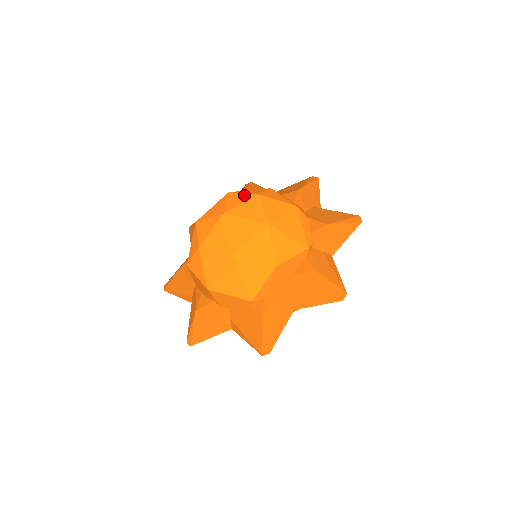
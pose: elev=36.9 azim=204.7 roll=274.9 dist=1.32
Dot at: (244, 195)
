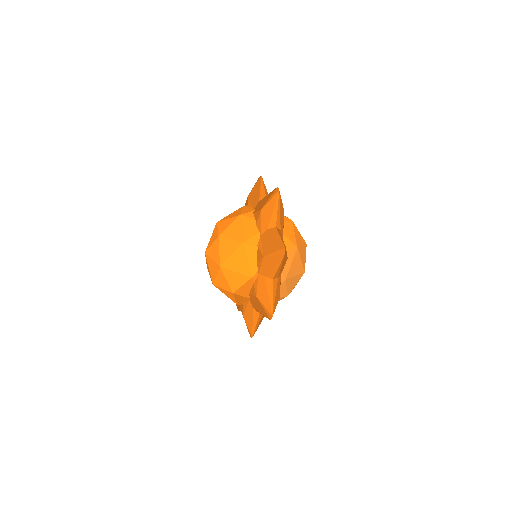
Dot at: (216, 233)
